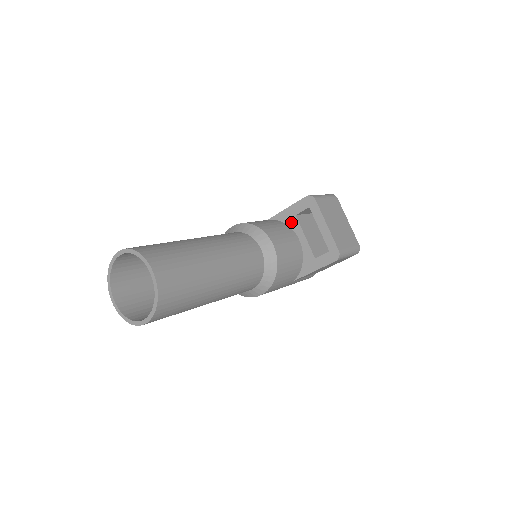
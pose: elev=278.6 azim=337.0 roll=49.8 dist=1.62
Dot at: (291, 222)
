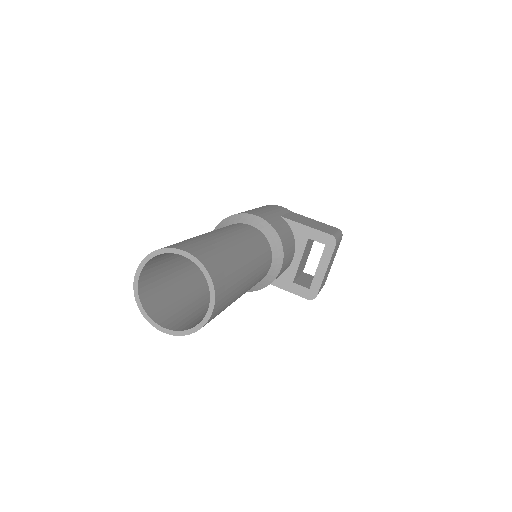
Dot at: (300, 239)
